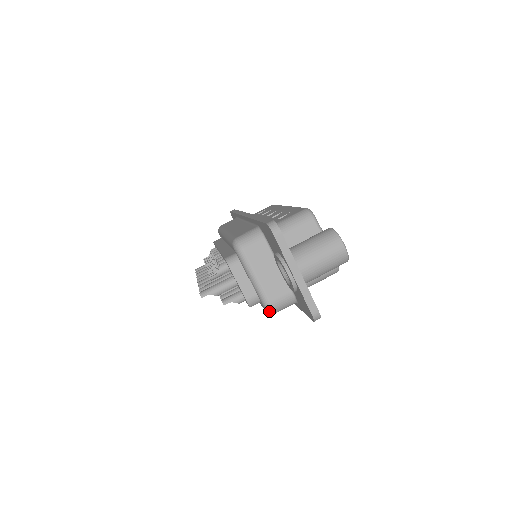
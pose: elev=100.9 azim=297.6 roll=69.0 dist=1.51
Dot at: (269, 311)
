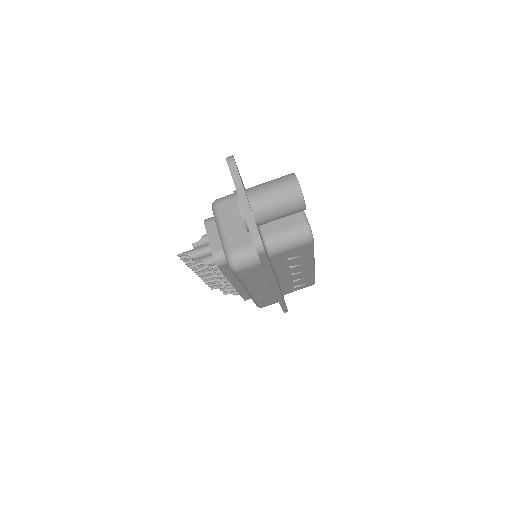
Dot at: (230, 262)
